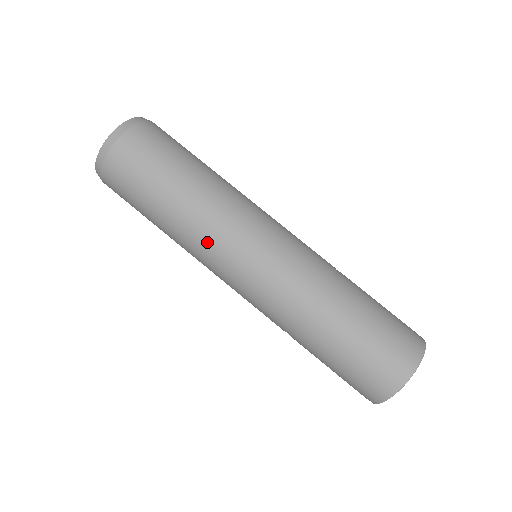
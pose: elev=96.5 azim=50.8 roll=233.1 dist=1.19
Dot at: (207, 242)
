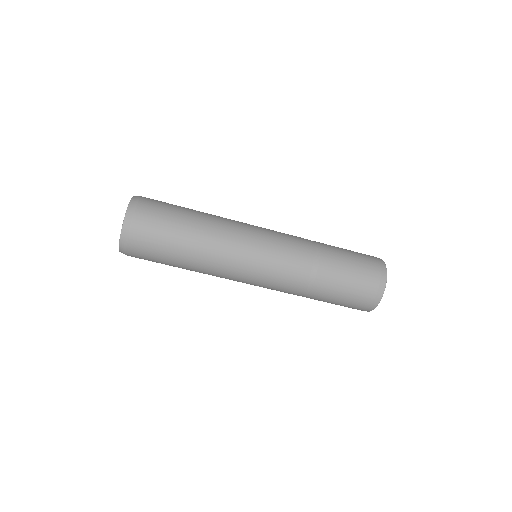
Dot at: (224, 272)
